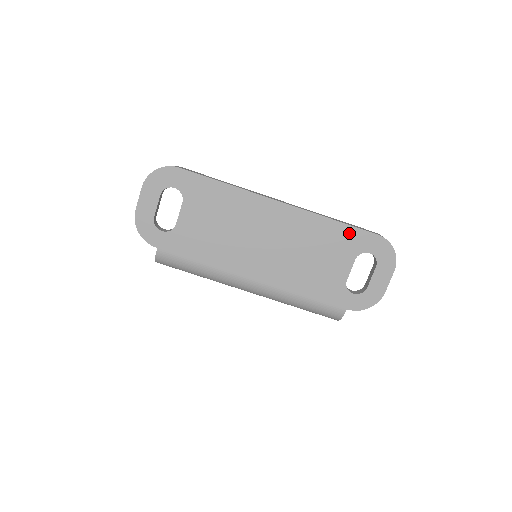
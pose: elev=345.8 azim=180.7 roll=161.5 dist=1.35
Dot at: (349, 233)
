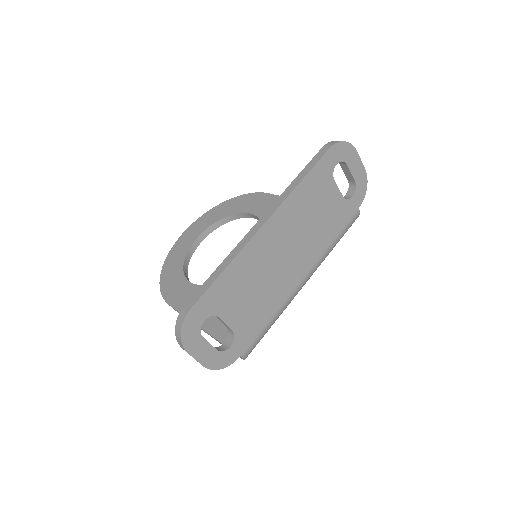
Dot at: (316, 174)
